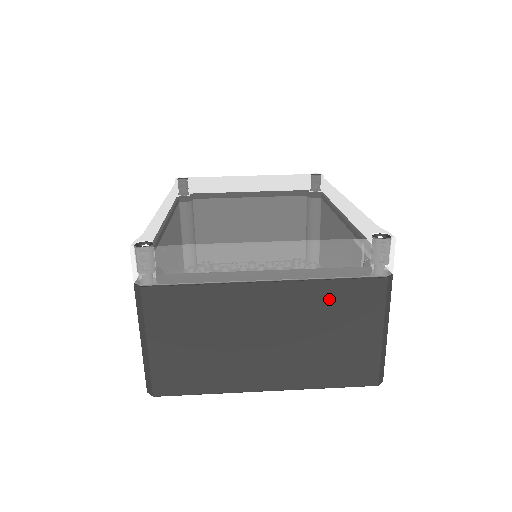
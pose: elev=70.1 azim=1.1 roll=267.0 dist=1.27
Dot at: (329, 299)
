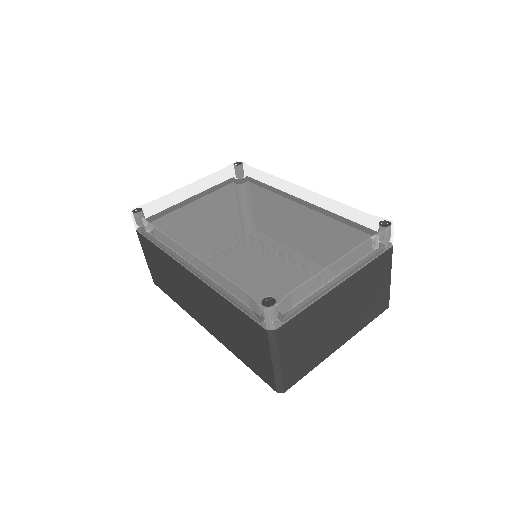
Dot at: (368, 275)
